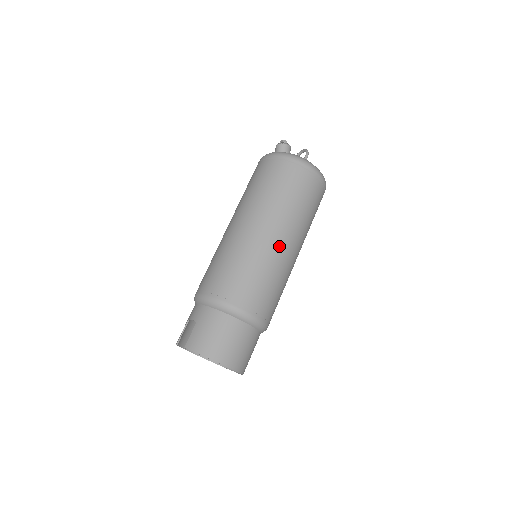
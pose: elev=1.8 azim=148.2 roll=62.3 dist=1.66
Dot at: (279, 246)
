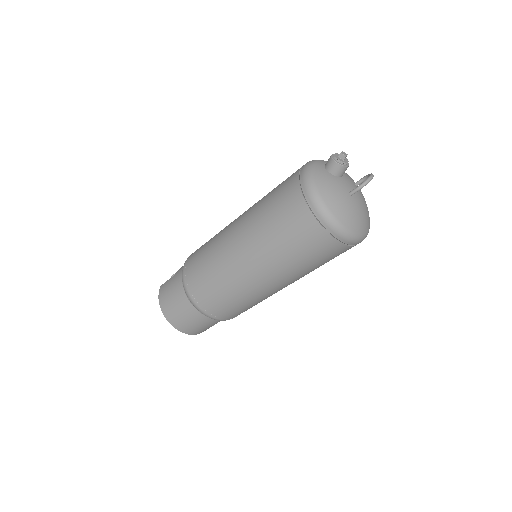
Dot at: (243, 270)
